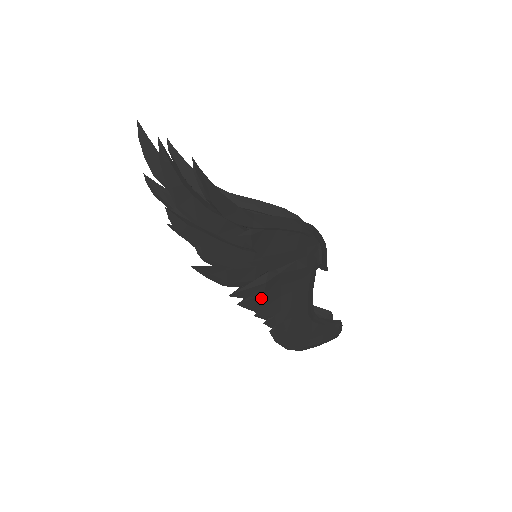
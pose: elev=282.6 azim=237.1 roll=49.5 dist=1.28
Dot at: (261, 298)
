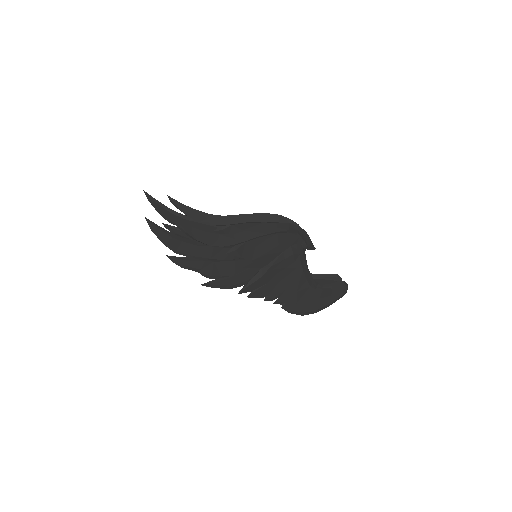
Dot at: (264, 287)
